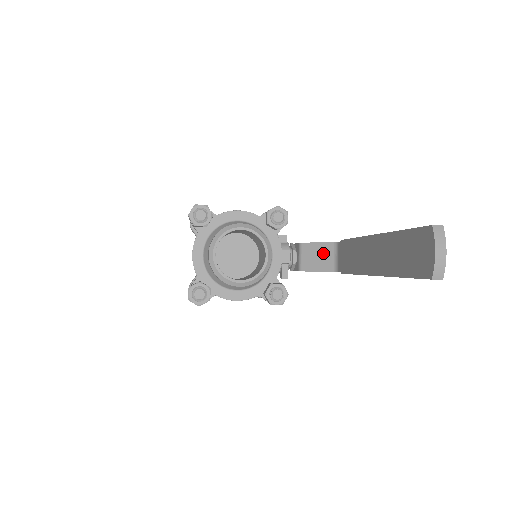
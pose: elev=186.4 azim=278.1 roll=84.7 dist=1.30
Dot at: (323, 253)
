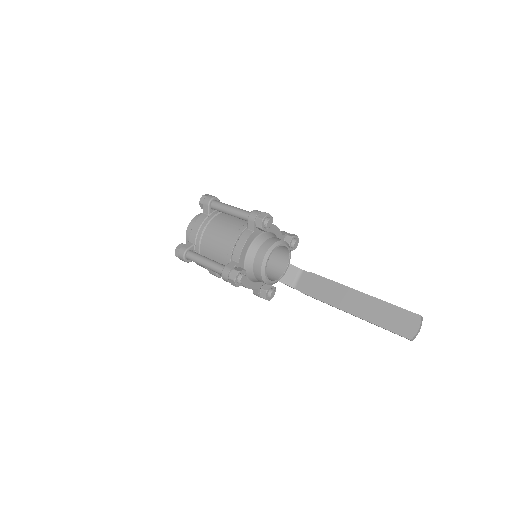
Dot at: (289, 272)
